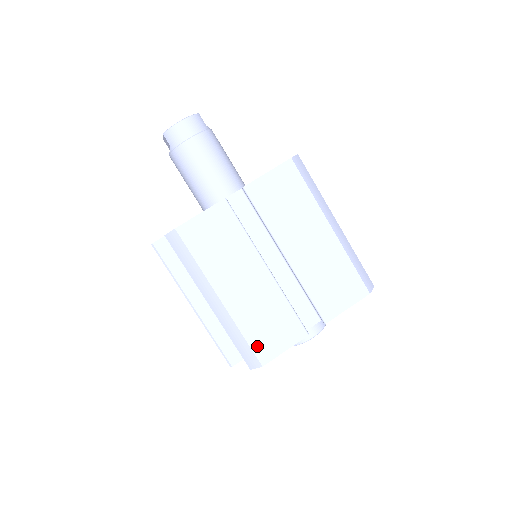
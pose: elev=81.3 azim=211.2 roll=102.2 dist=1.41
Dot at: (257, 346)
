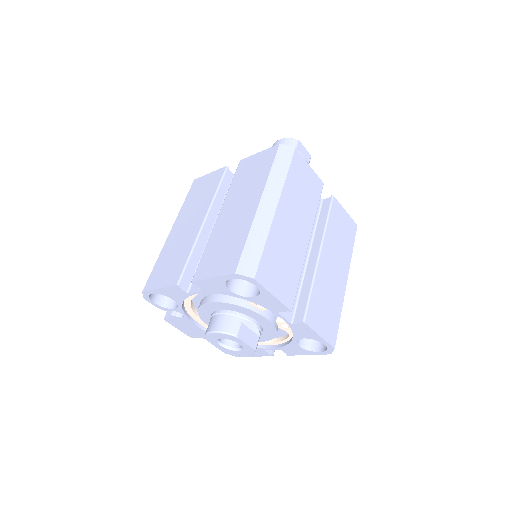
Dot at: (154, 274)
